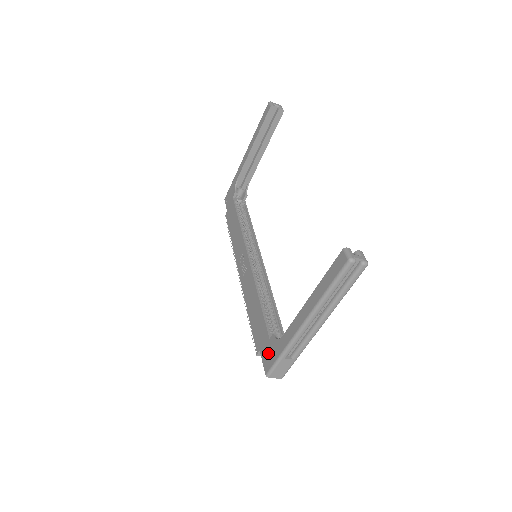
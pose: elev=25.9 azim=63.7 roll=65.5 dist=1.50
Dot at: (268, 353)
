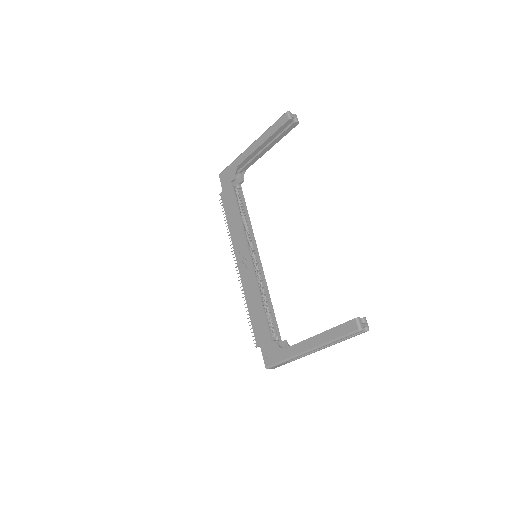
Dot at: (270, 353)
